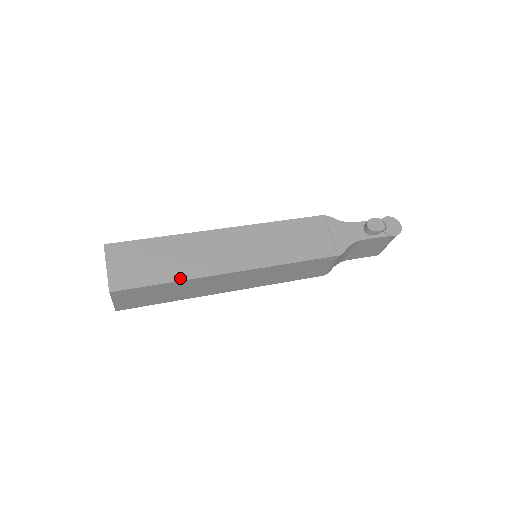
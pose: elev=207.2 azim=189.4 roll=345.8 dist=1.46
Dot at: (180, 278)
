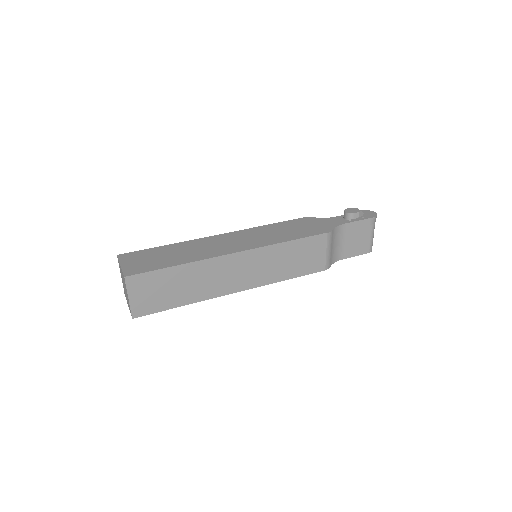
Dot at: (188, 261)
